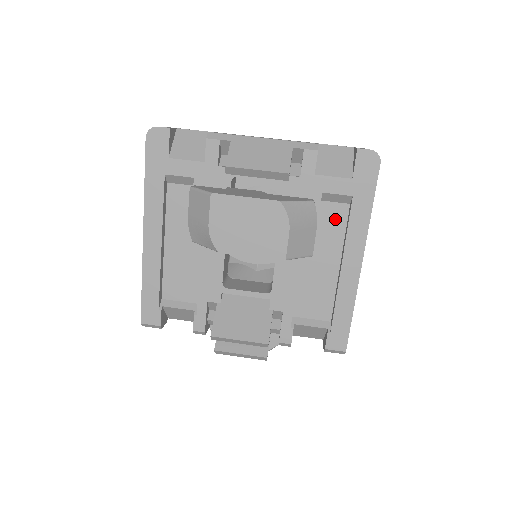
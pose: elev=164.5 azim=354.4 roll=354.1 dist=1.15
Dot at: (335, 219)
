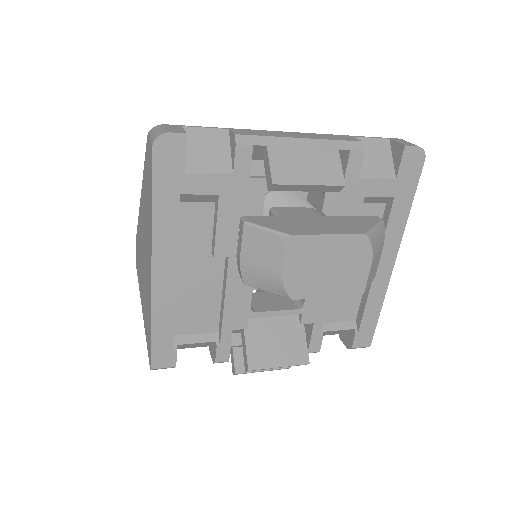
Dot at: occluded
